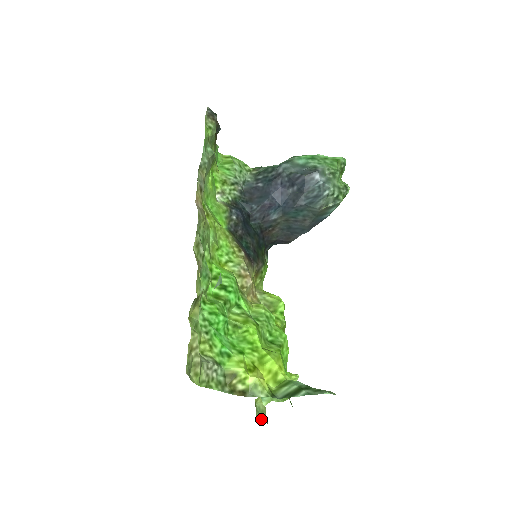
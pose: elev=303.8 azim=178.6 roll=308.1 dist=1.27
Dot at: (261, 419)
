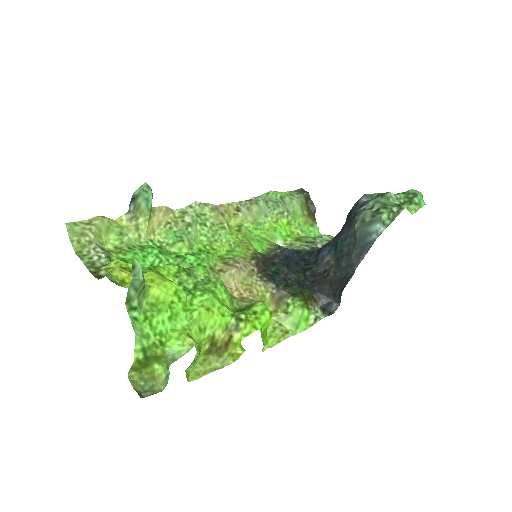
Dot at: (141, 391)
